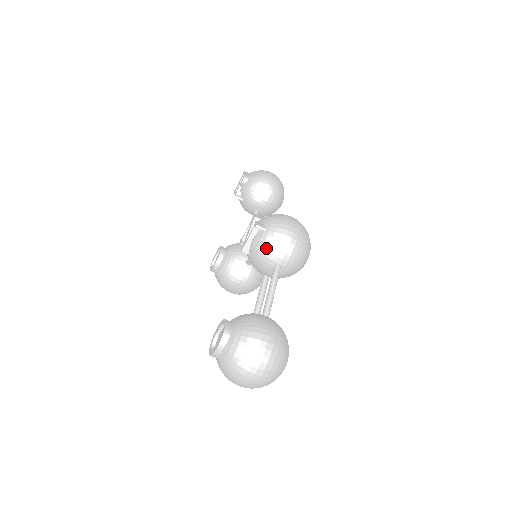
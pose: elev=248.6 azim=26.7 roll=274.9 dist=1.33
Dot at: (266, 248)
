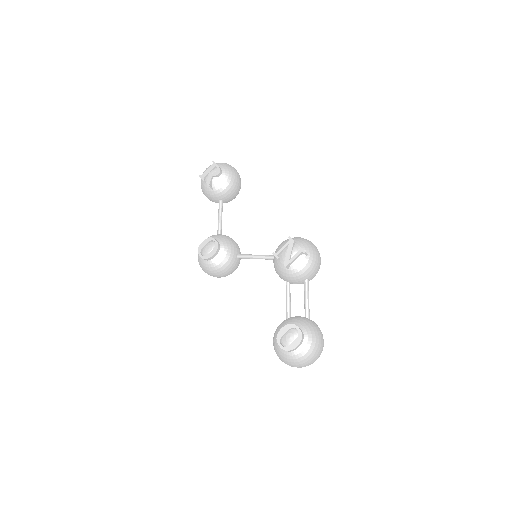
Dot at: (306, 269)
